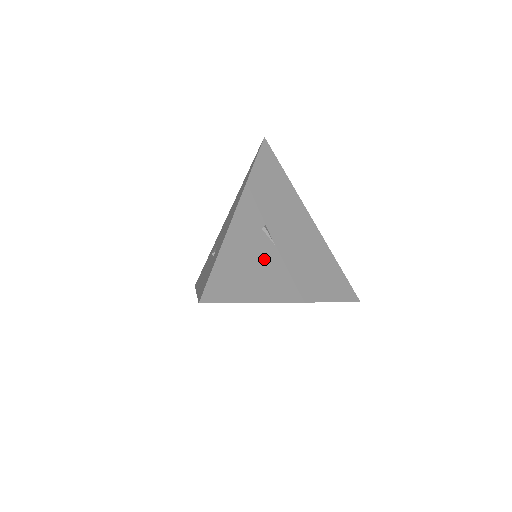
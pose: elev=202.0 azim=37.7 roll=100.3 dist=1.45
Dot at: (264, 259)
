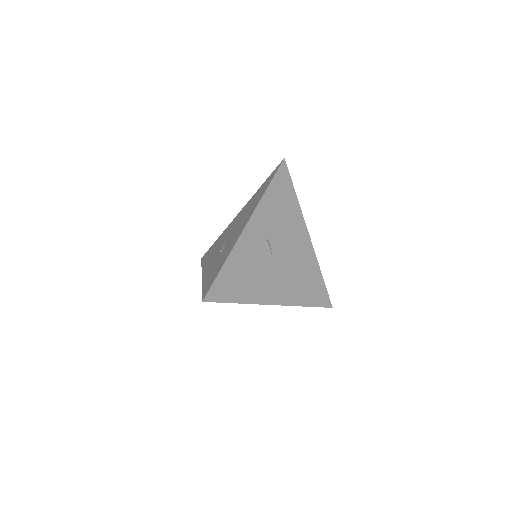
Dot at: (261, 268)
